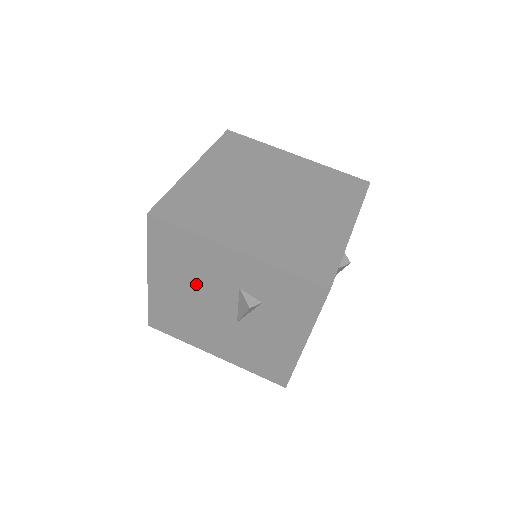
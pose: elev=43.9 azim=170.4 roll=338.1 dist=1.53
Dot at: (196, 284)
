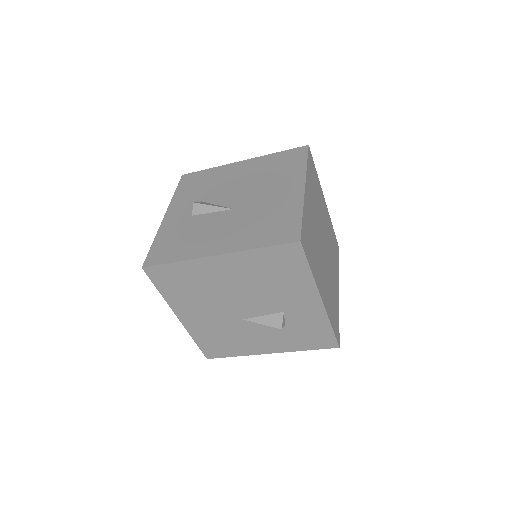
Dot at: (254, 288)
